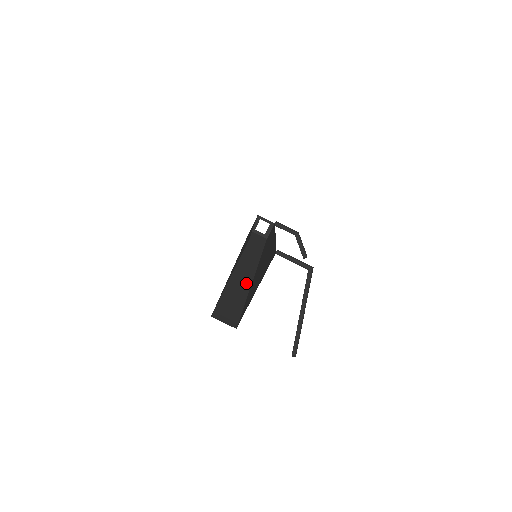
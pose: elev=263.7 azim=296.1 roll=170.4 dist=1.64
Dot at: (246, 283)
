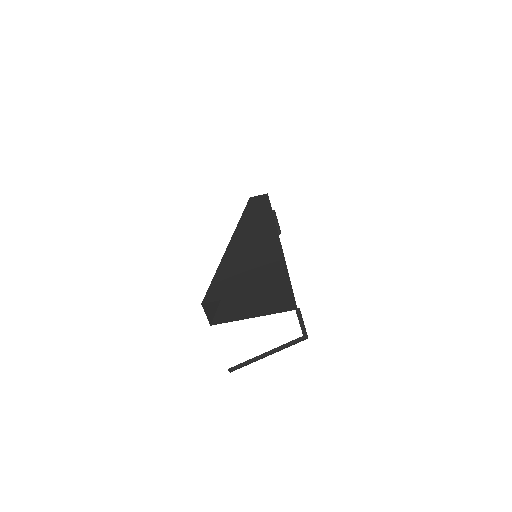
Dot at: occluded
